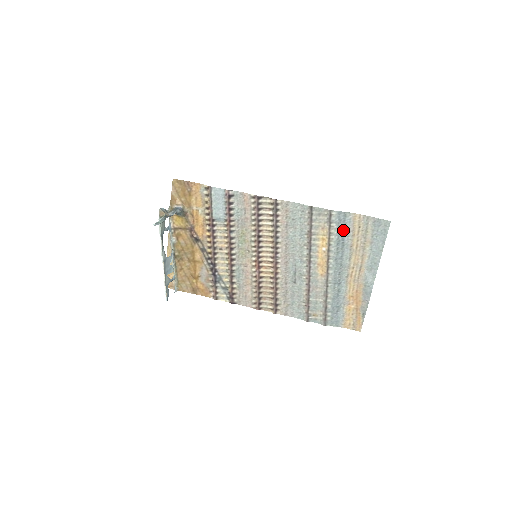
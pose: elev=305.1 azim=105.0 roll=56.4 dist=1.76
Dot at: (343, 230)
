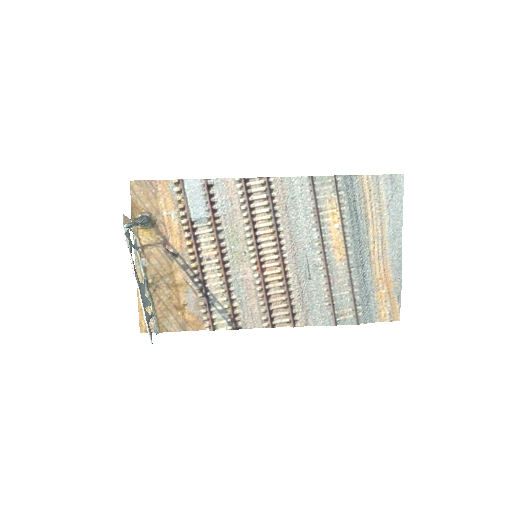
Dot at: (353, 198)
